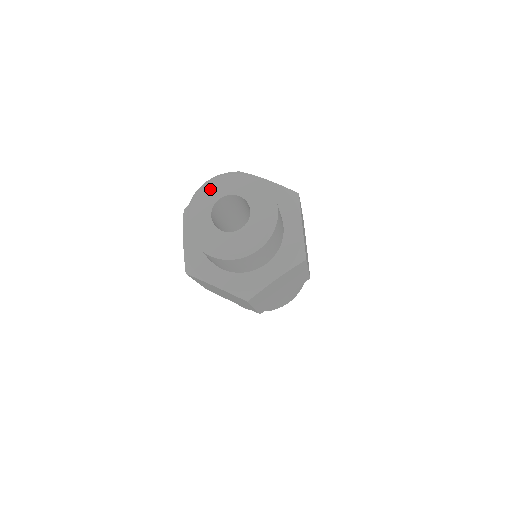
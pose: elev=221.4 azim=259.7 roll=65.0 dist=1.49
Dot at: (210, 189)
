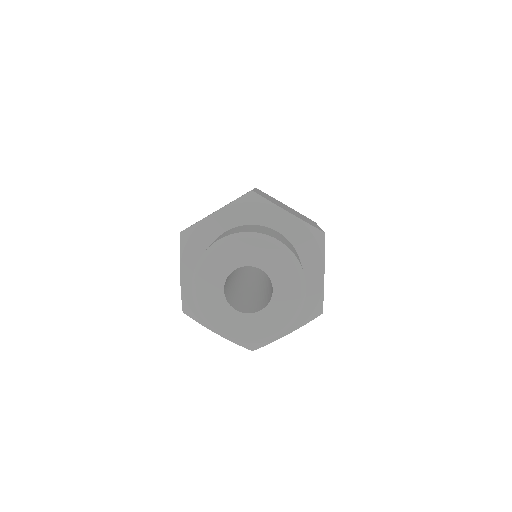
Dot at: (224, 254)
